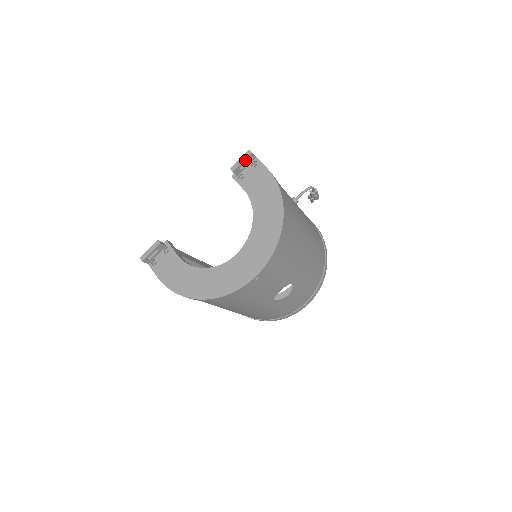
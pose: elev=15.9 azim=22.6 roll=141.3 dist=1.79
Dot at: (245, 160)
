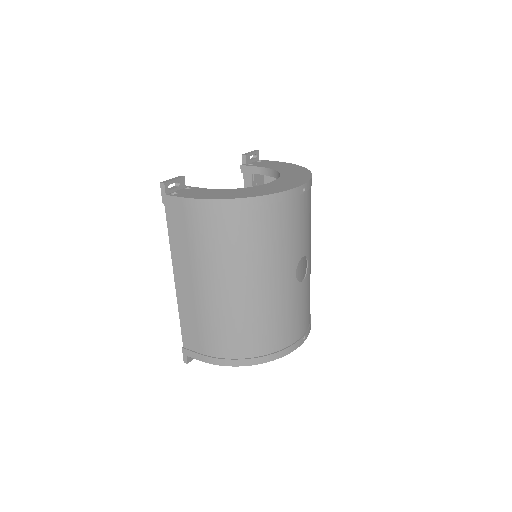
Dot at: (254, 153)
